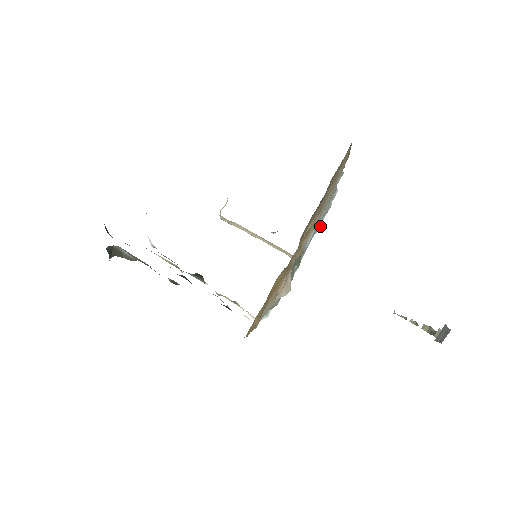
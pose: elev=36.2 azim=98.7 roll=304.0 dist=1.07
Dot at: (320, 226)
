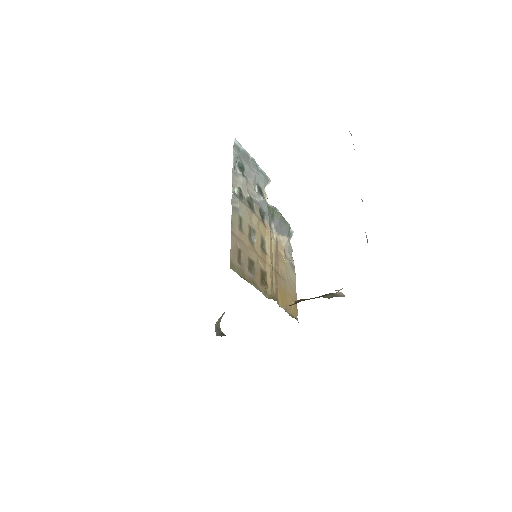
Dot at: (254, 161)
